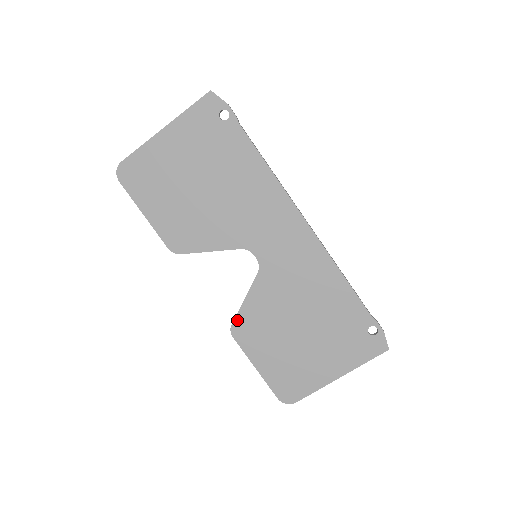
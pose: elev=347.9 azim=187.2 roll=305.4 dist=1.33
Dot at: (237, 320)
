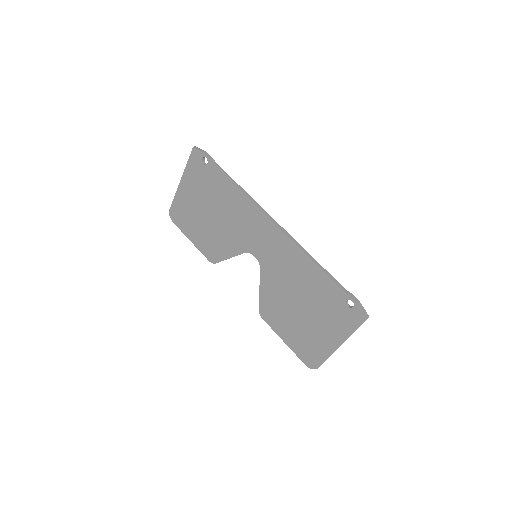
Dot at: (261, 306)
